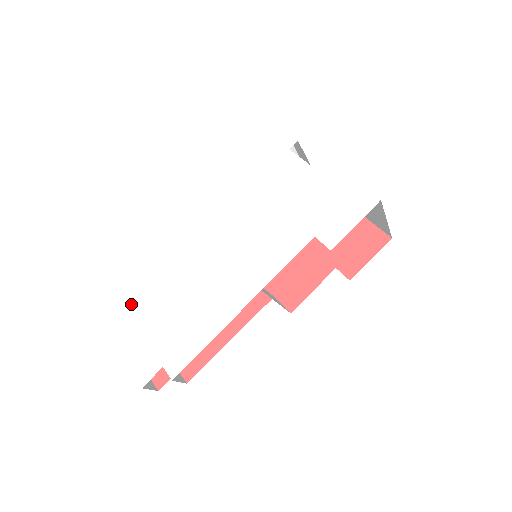
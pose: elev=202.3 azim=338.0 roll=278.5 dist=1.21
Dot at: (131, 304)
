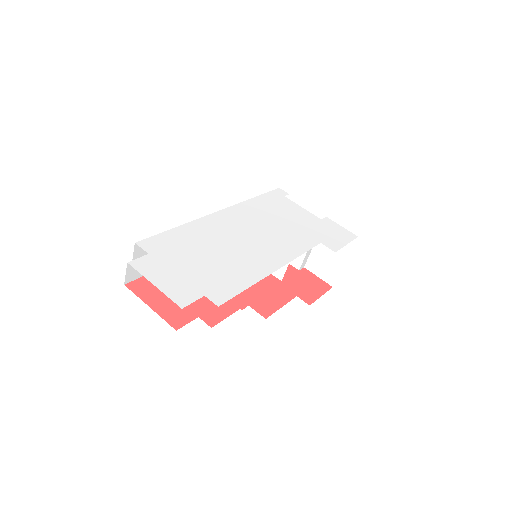
Dot at: (154, 246)
